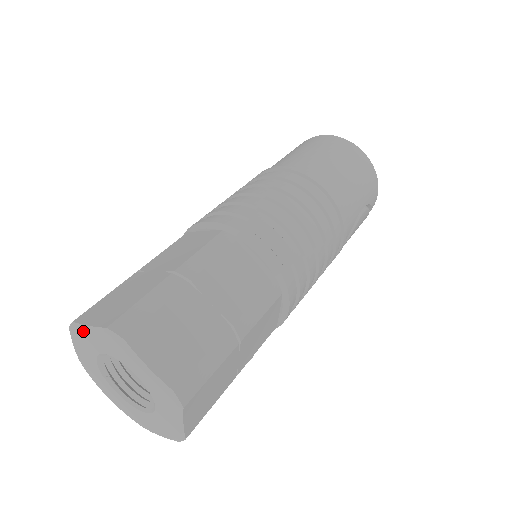
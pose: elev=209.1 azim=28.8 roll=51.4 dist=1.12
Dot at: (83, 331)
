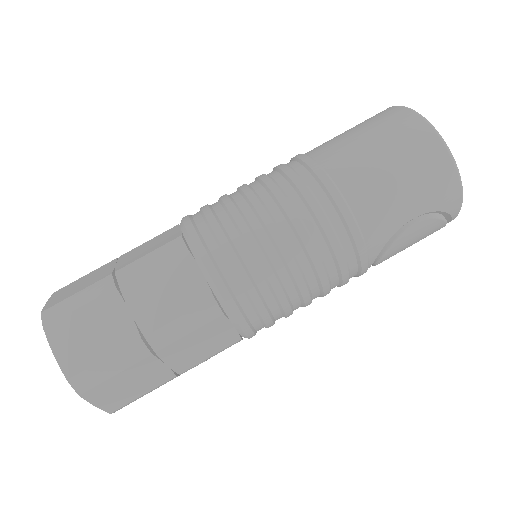
Dot at: occluded
